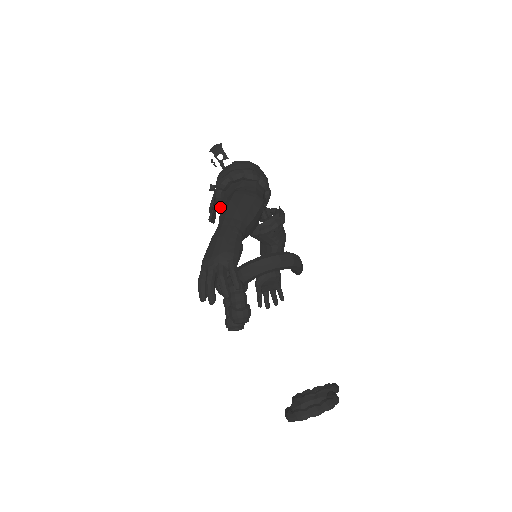
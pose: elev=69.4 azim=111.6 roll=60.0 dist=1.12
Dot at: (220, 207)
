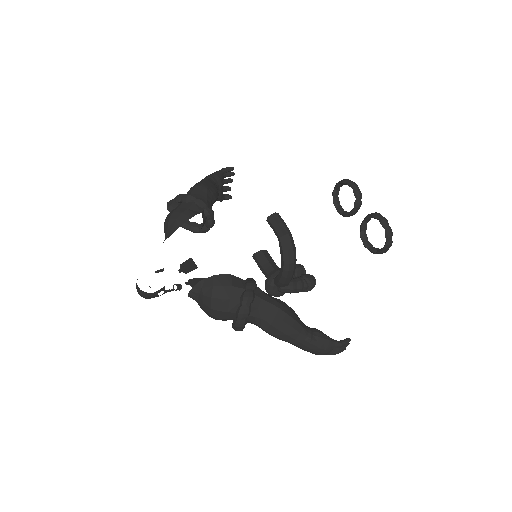
Dot at: occluded
